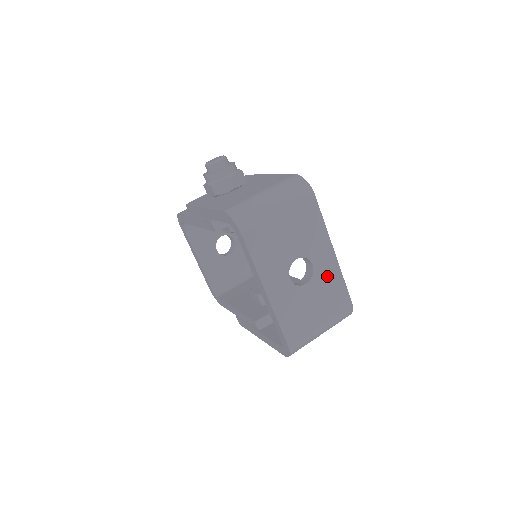
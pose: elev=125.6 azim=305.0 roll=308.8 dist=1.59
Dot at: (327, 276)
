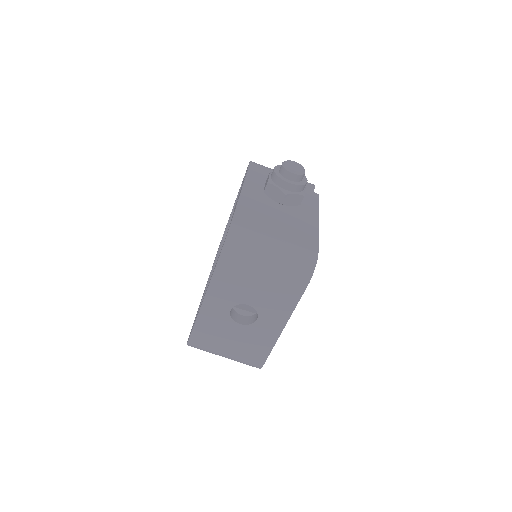
Dot at: (262, 335)
